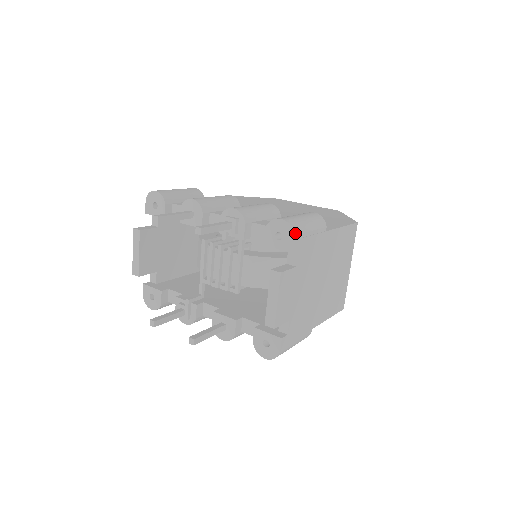
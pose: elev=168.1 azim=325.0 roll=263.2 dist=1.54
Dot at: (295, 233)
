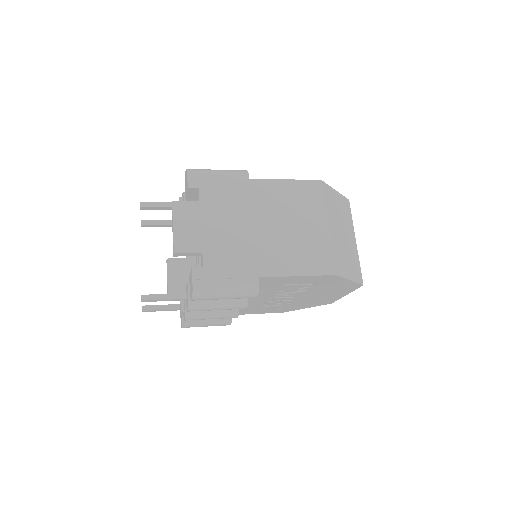
Dot at: (190, 173)
